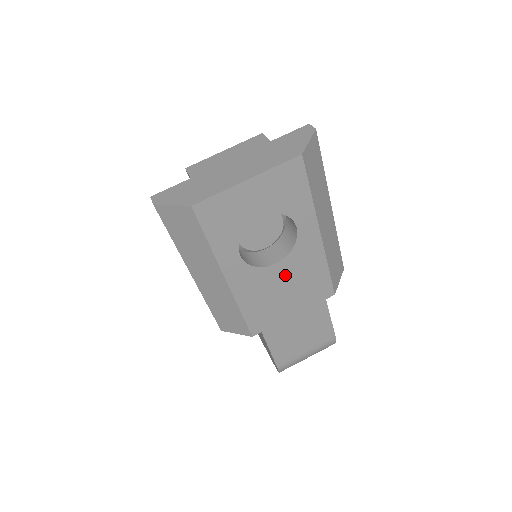
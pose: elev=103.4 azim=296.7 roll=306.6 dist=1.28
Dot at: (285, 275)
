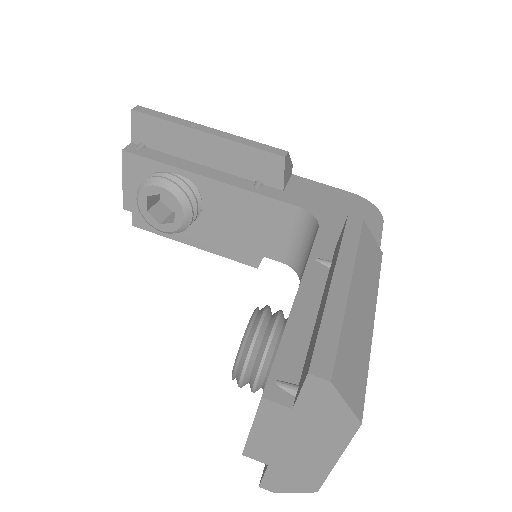
Dot at: occluded
